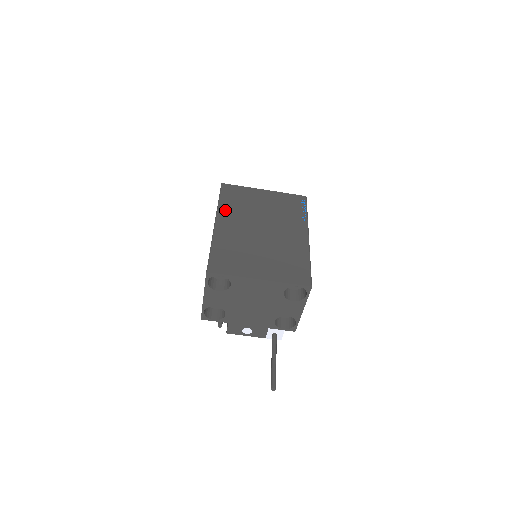
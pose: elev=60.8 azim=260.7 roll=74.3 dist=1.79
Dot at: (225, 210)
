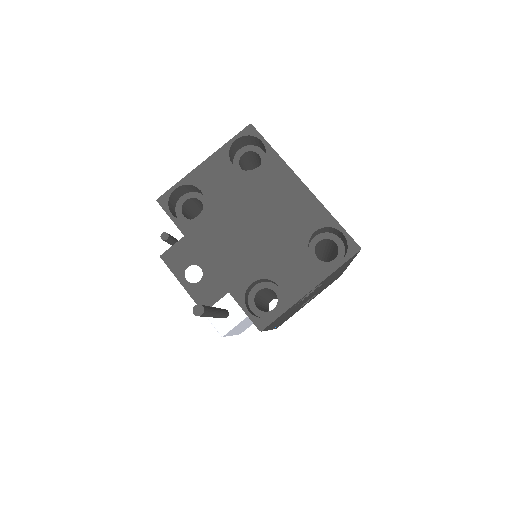
Dot at: occluded
